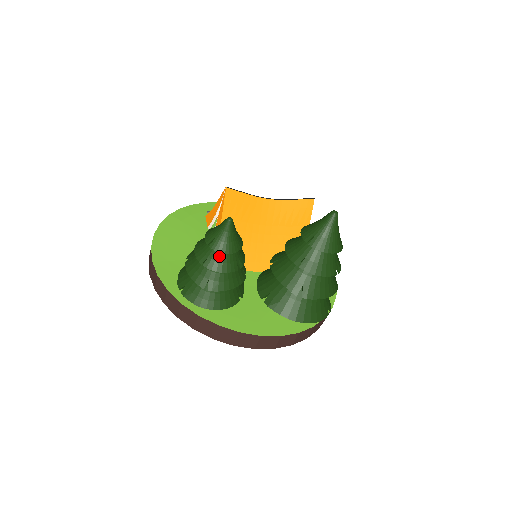
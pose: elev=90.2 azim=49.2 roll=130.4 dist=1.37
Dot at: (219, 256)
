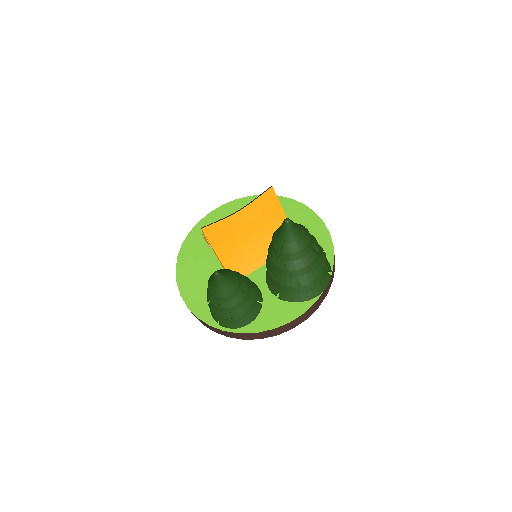
Dot at: (226, 297)
